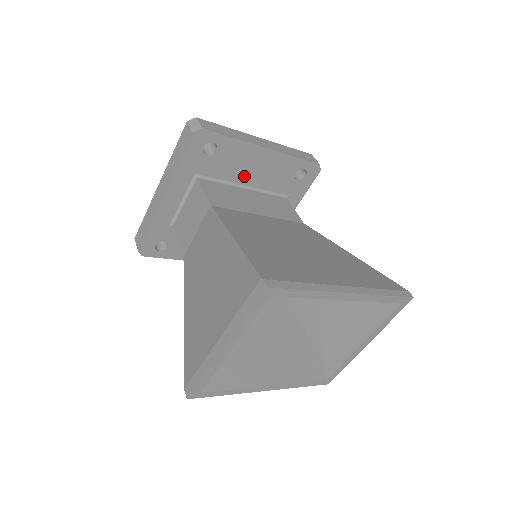
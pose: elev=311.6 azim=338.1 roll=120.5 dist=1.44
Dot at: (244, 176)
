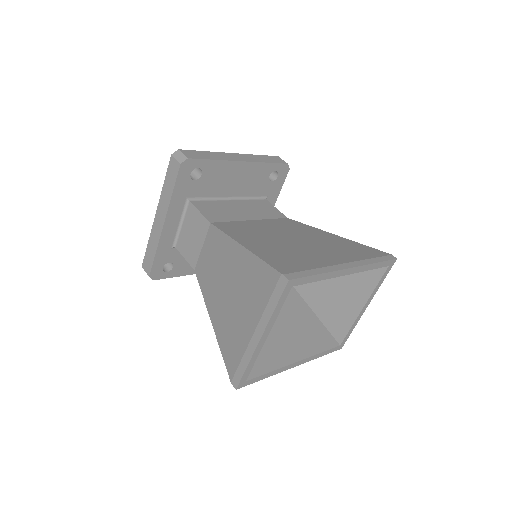
Dot at: (228, 189)
